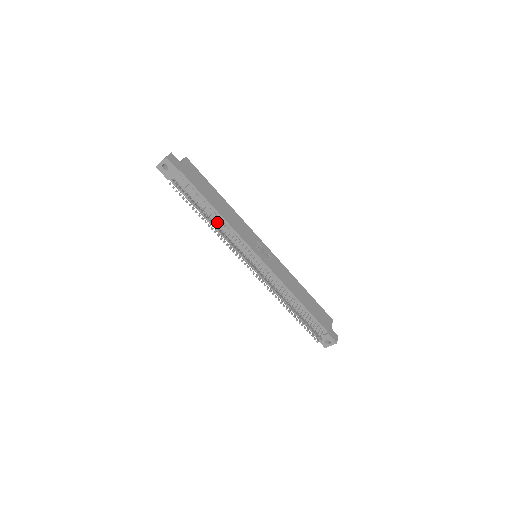
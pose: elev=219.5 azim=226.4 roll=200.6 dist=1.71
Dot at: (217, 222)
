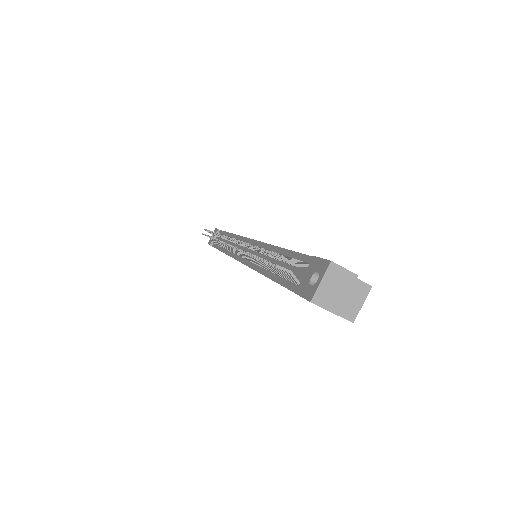
Dot at: occluded
